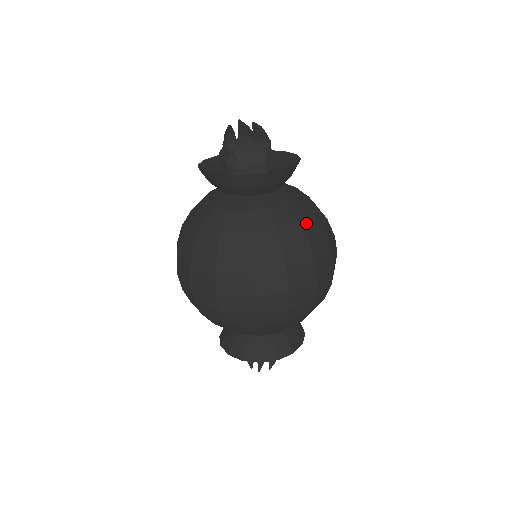
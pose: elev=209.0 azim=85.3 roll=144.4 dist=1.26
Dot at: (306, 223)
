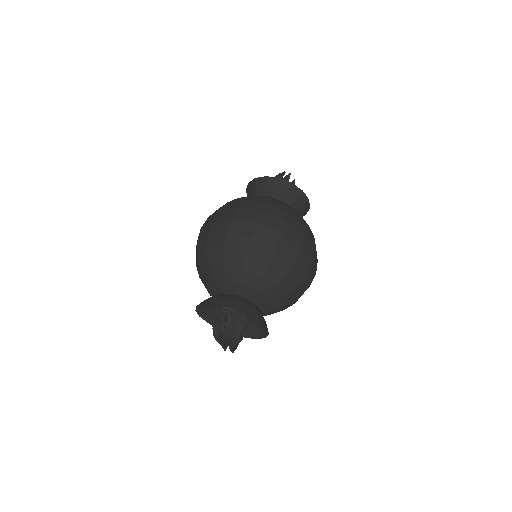
Dot at: occluded
